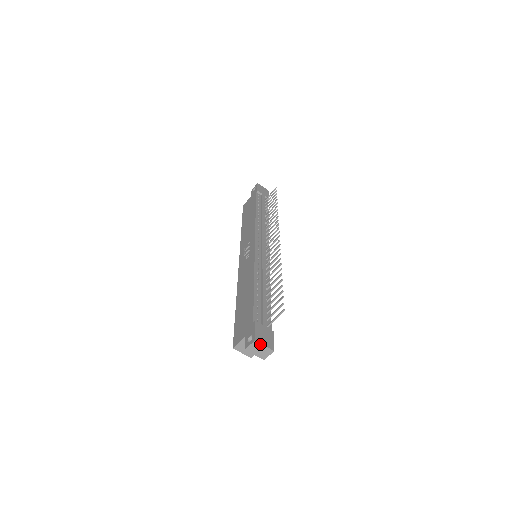
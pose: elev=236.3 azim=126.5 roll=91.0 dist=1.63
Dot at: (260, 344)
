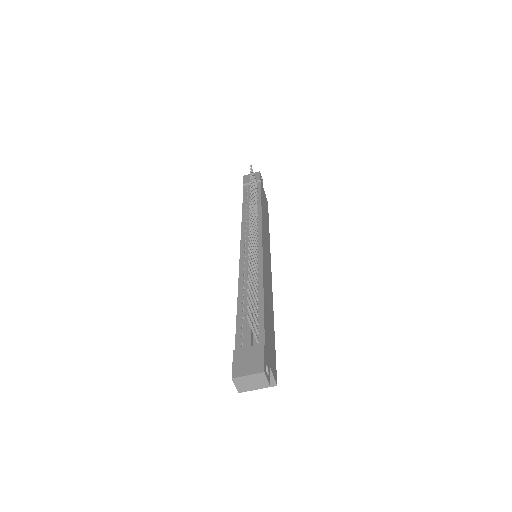
Dot at: (242, 377)
